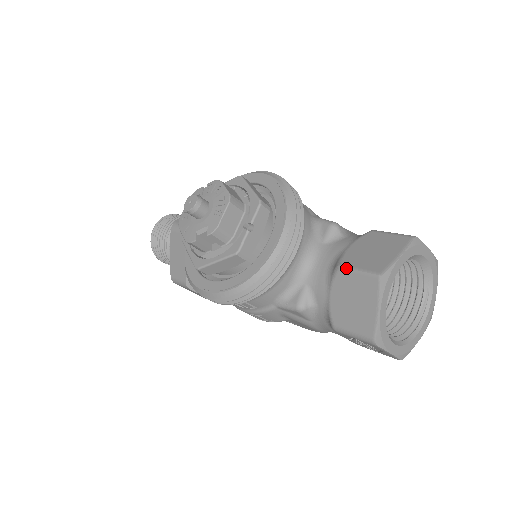
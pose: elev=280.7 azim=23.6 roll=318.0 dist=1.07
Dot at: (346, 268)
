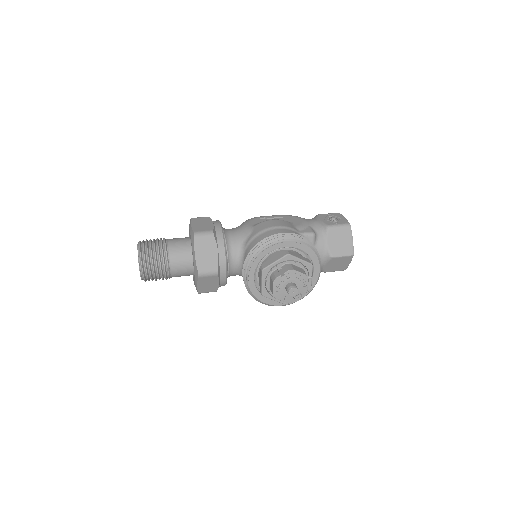
Dot at: (337, 257)
